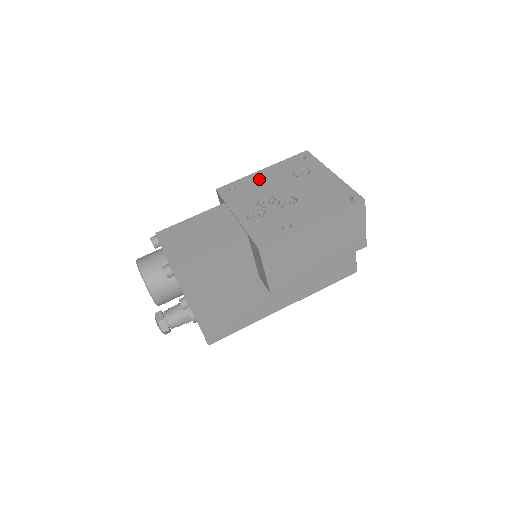
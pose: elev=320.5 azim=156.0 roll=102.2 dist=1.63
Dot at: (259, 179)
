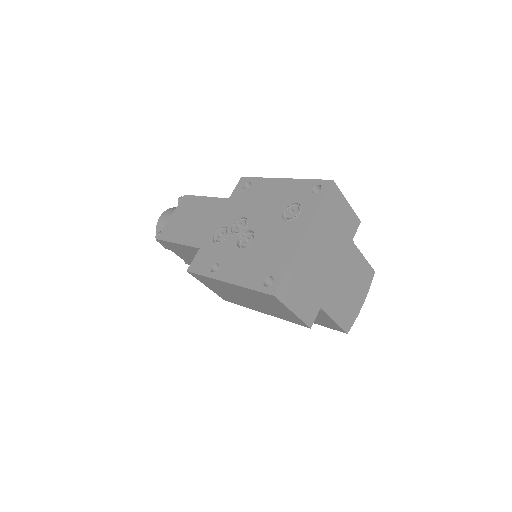
Dot at: (267, 190)
